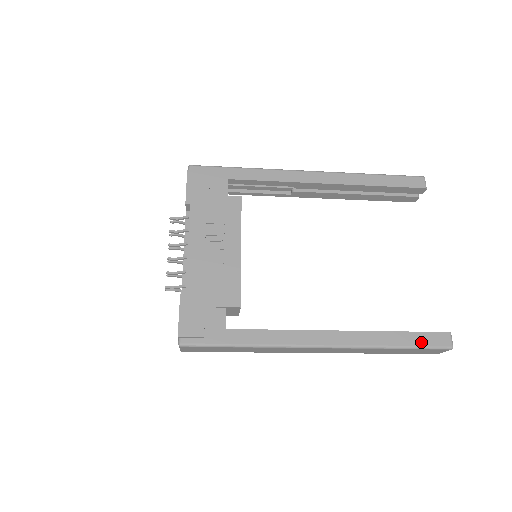
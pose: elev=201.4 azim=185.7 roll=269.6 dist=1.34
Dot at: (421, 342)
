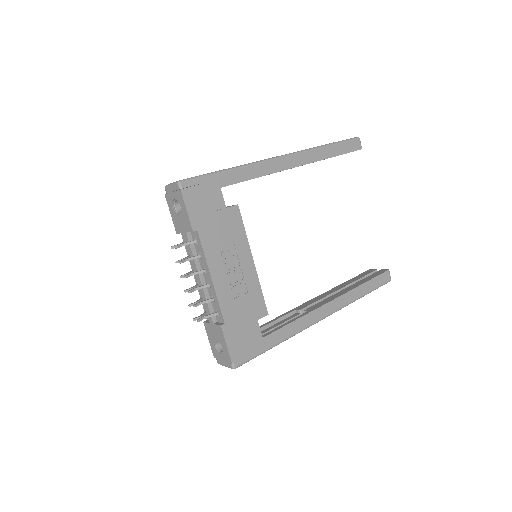
Dot at: (376, 285)
